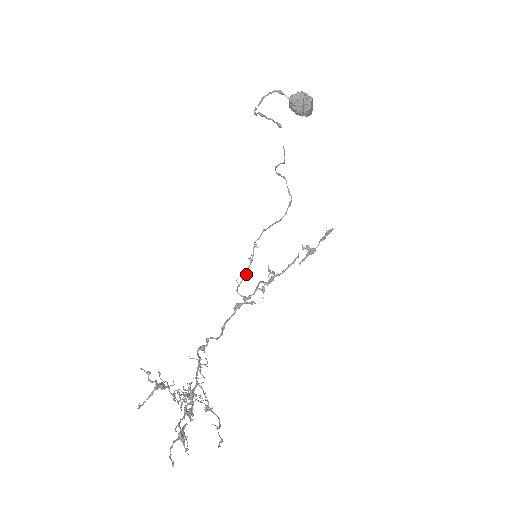
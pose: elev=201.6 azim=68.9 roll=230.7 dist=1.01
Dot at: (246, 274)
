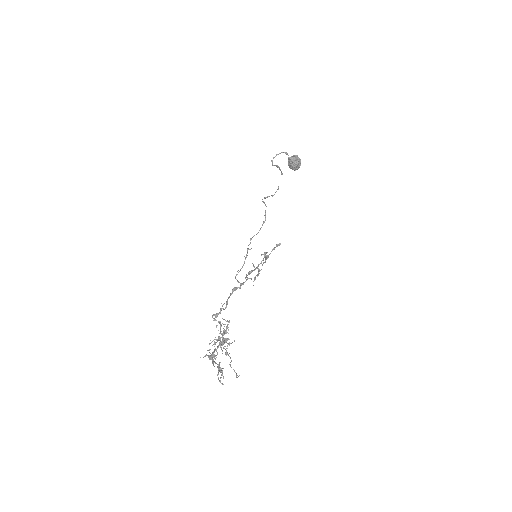
Dot at: (242, 267)
